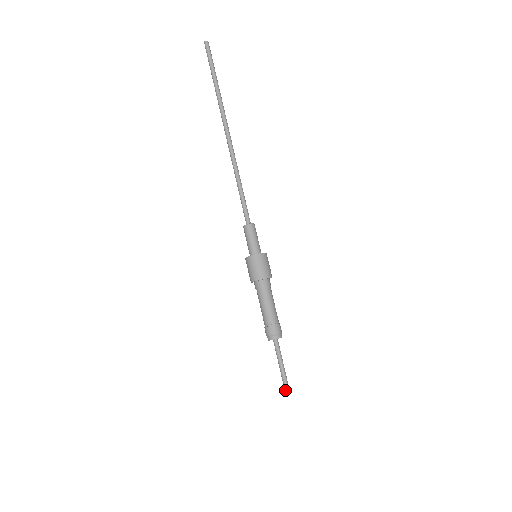
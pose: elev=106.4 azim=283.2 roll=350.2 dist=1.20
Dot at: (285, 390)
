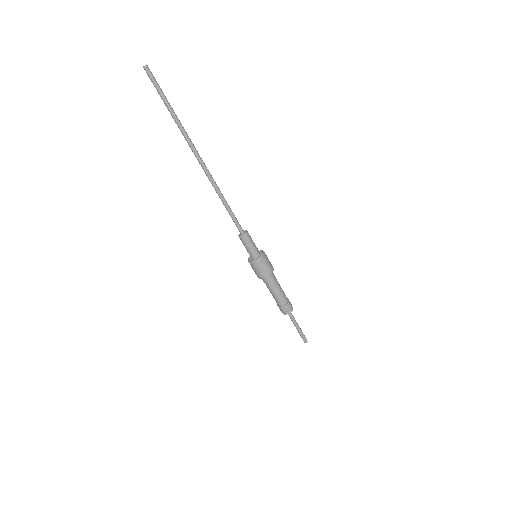
Dot at: (305, 342)
